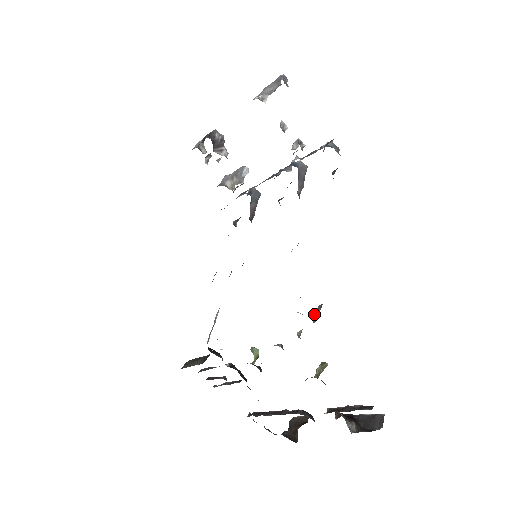
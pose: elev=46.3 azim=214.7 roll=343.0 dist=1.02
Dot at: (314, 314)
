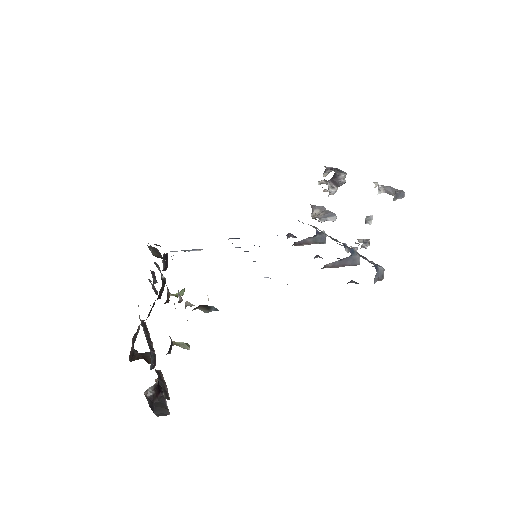
Dot at: (205, 305)
